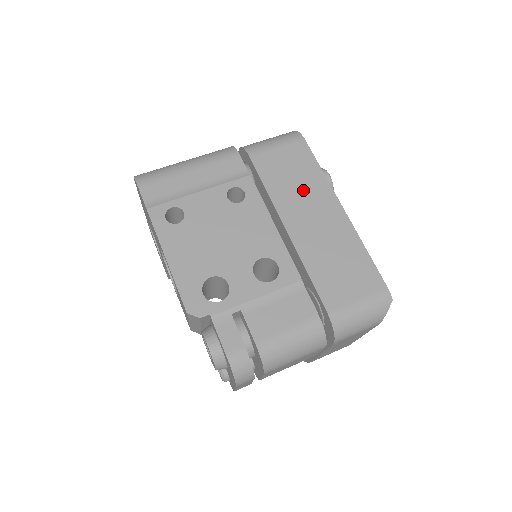
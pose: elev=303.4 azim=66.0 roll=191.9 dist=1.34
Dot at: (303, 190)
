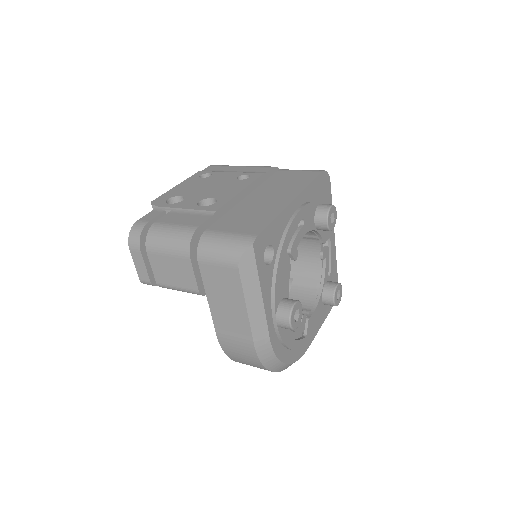
Dot at: (284, 187)
